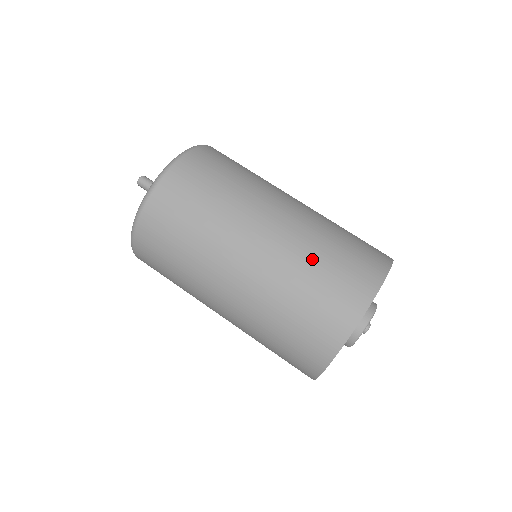
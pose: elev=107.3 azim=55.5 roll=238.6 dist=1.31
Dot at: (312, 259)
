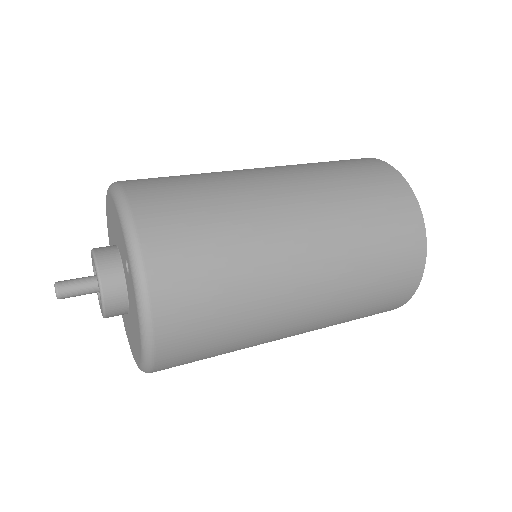
Dot at: (310, 163)
